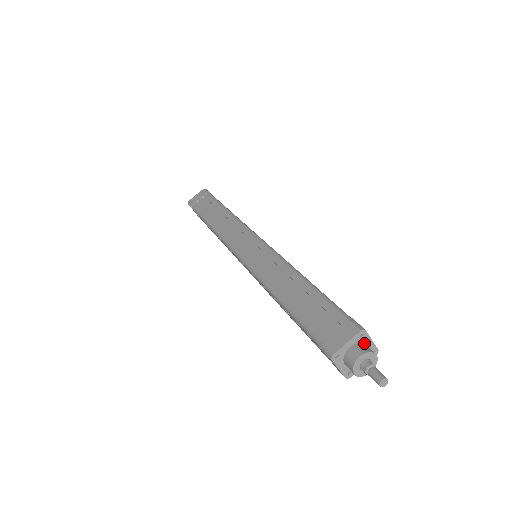
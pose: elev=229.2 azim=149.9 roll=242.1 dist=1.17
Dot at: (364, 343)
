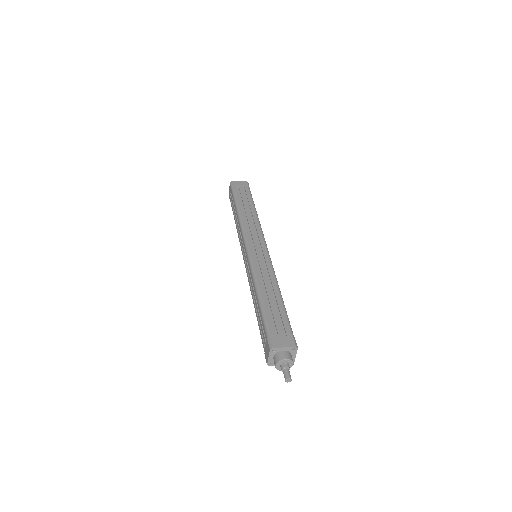
Dot at: (281, 351)
